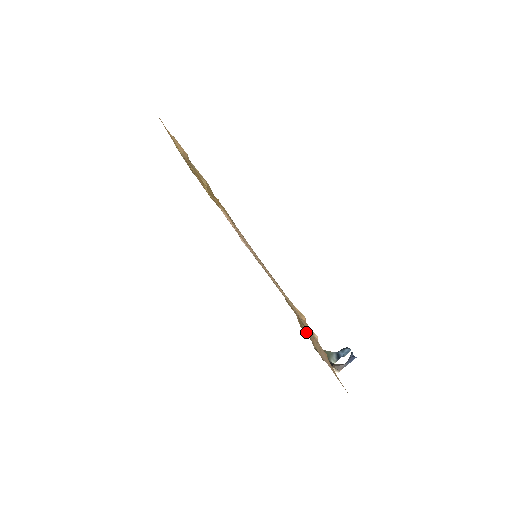
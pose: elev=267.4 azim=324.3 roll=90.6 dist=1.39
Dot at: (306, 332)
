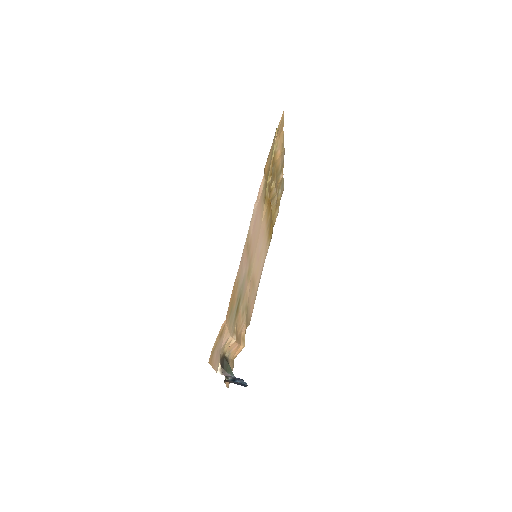
Dot at: (233, 358)
